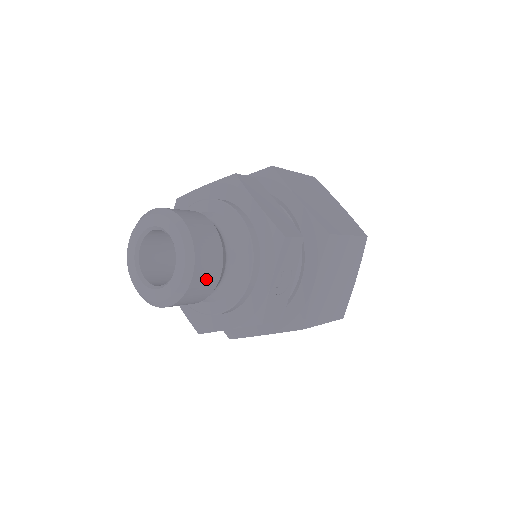
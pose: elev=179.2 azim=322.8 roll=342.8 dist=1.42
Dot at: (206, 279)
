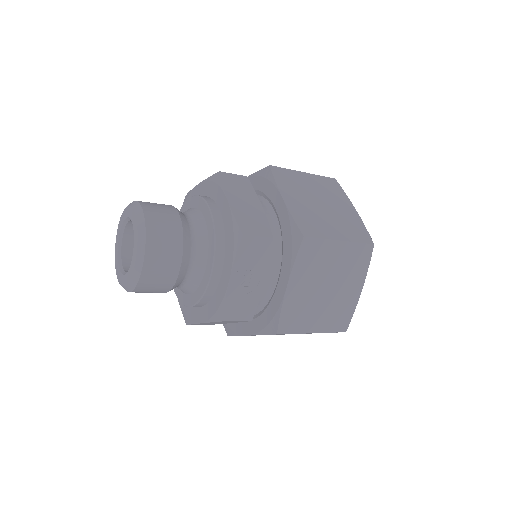
Dot at: (161, 269)
